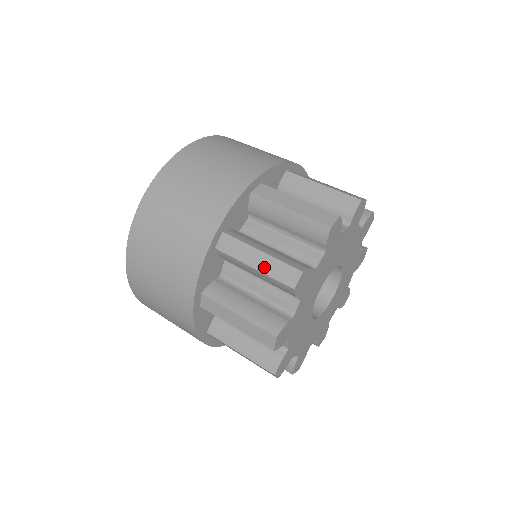
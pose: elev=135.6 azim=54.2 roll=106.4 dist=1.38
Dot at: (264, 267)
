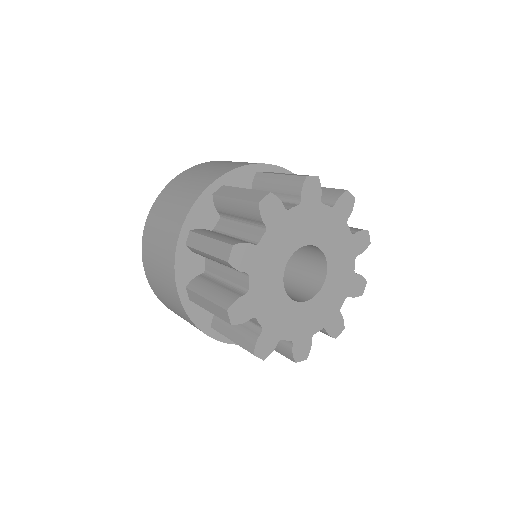
Dot at: (289, 174)
